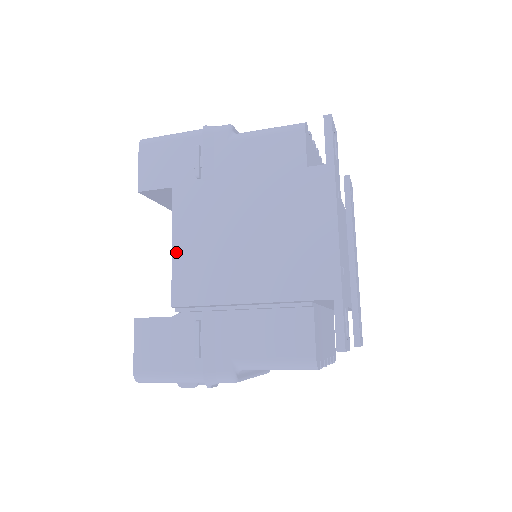
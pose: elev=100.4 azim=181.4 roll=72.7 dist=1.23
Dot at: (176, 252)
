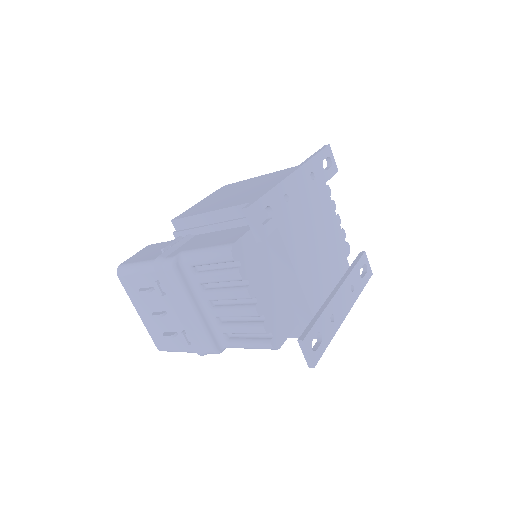
Dot at: (198, 203)
